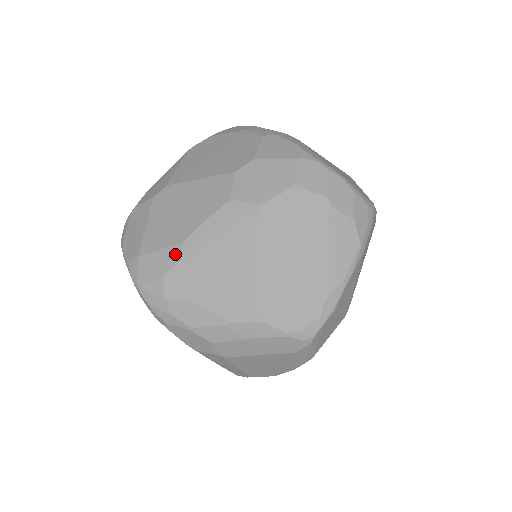
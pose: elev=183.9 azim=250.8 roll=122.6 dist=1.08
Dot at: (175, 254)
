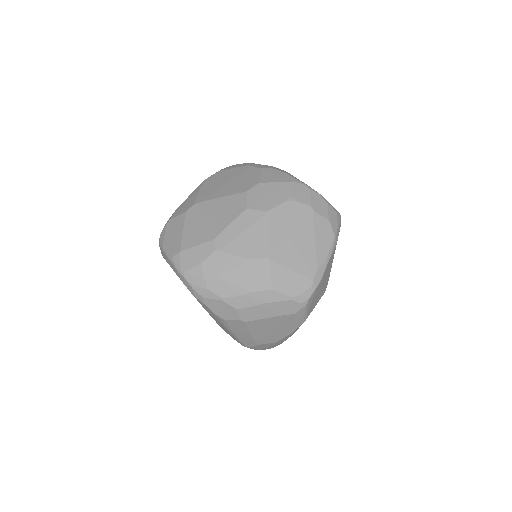
Dot at: (210, 247)
